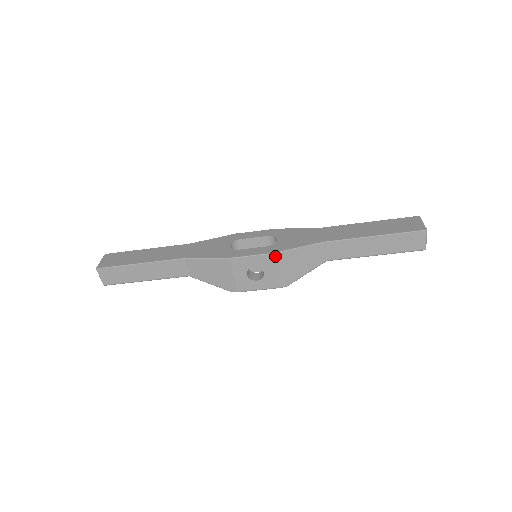
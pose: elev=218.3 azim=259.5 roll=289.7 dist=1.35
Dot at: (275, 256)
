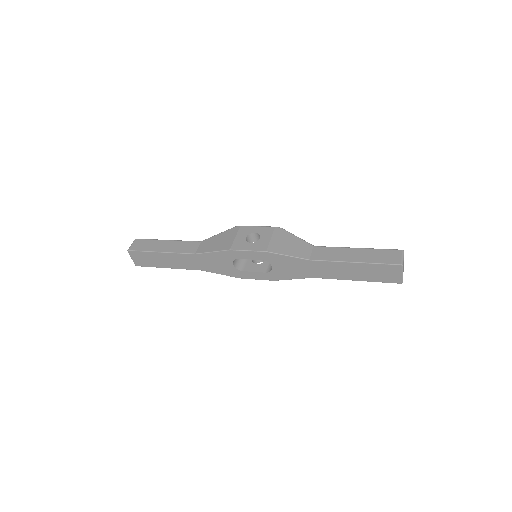
Dot at: (275, 279)
